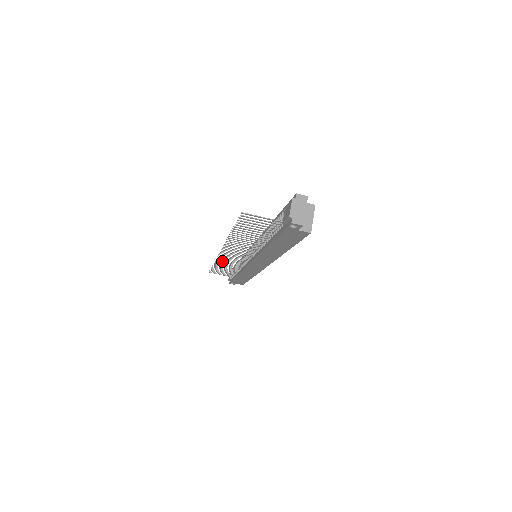
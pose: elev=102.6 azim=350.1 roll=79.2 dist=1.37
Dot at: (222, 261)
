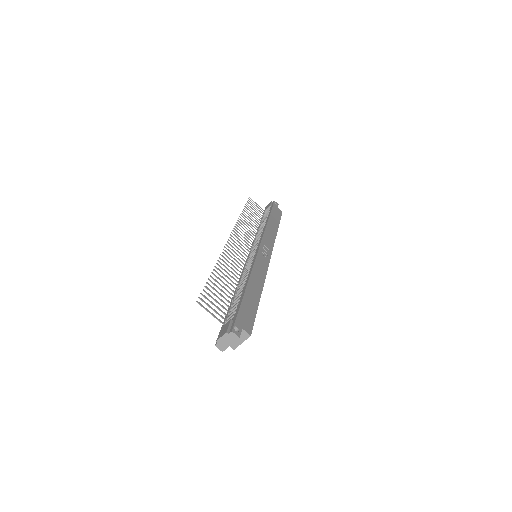
Dot at: occluded
